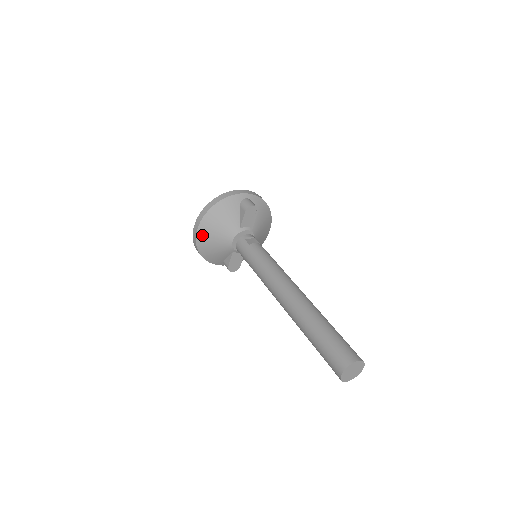
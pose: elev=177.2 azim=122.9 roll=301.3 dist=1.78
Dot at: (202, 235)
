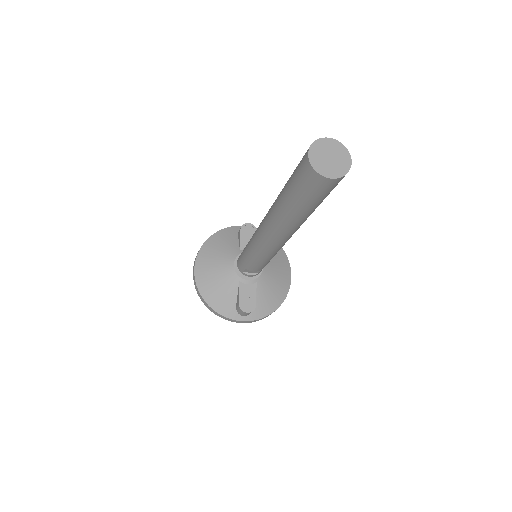
Dot at: (200, 271)
